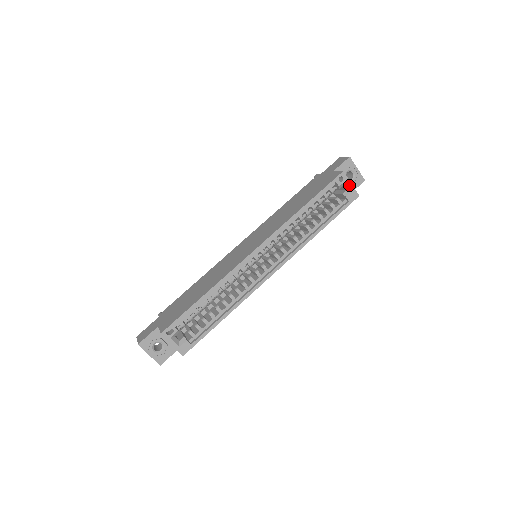
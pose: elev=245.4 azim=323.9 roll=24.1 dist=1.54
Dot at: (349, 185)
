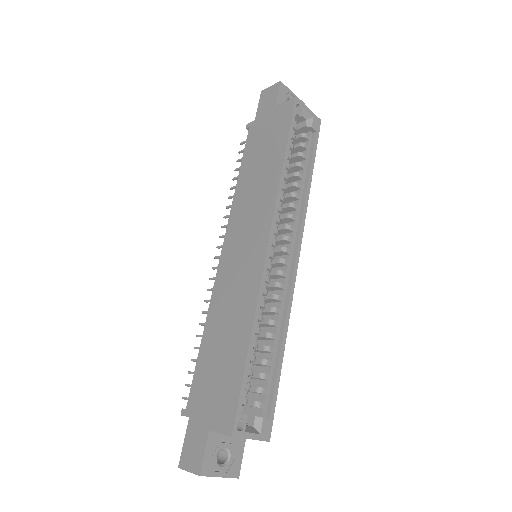
Dot at: (308, 112)
